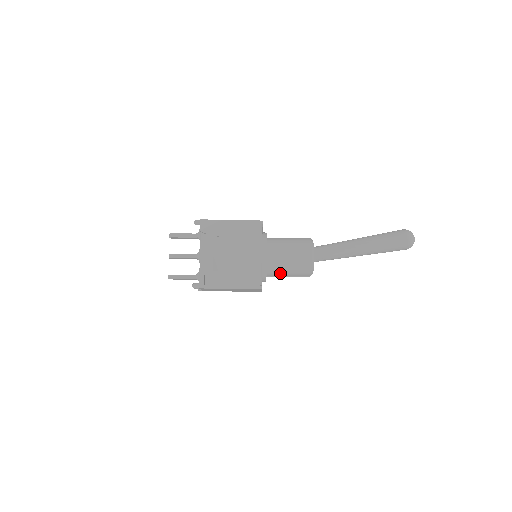
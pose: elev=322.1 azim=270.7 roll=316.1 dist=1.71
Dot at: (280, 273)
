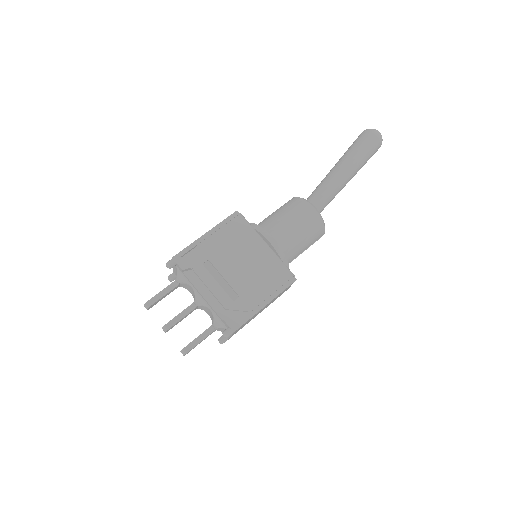
Dot at: (297, 252)
